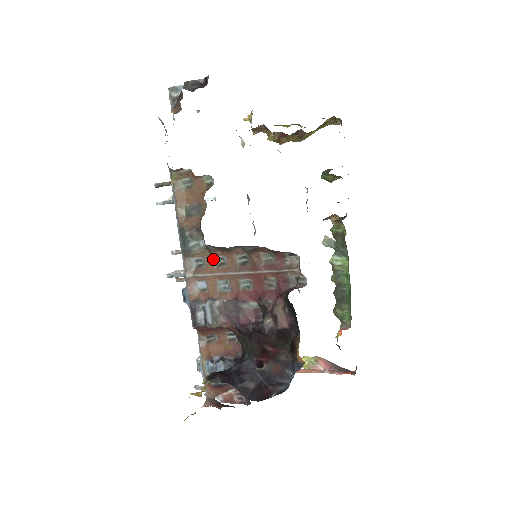
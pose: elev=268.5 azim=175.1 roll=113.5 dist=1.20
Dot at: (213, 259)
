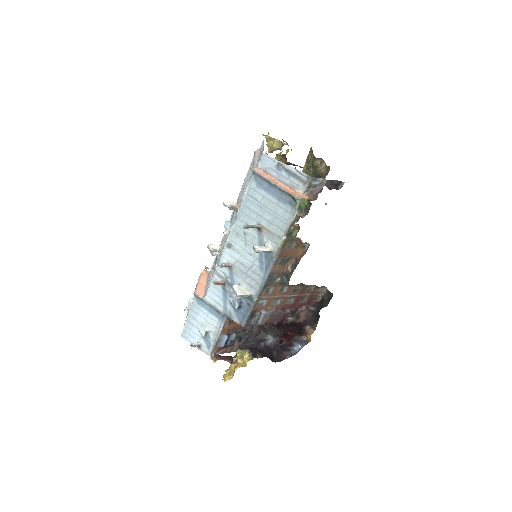
Dot at: (279, 288)
